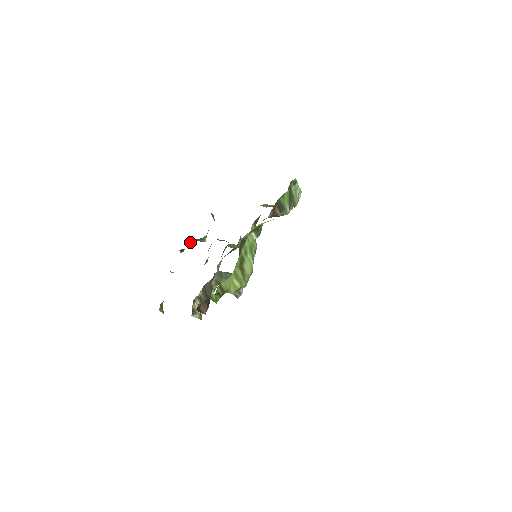
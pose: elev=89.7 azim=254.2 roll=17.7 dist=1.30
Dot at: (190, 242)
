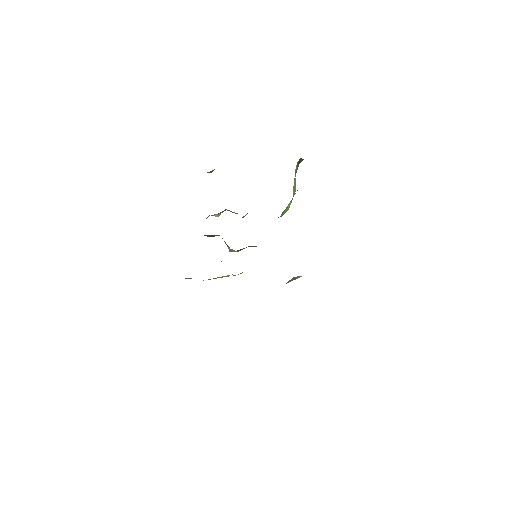
Dot at: occluded
